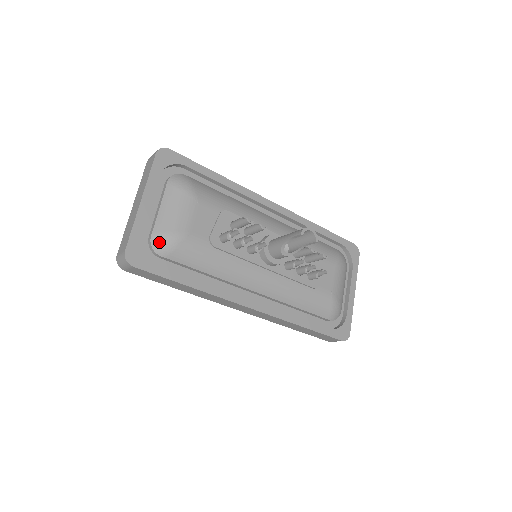
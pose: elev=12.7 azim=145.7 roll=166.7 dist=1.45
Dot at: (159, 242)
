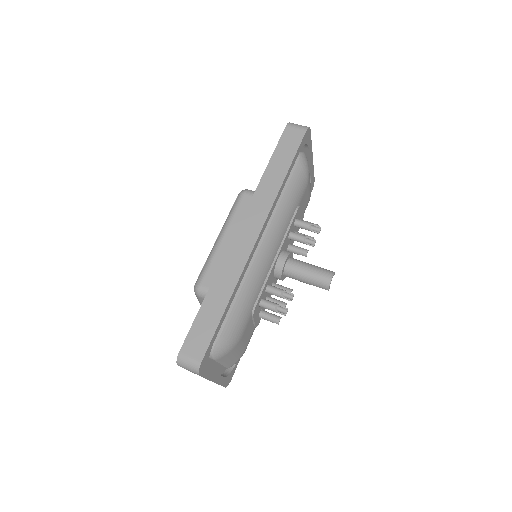
Dot at: occluded
